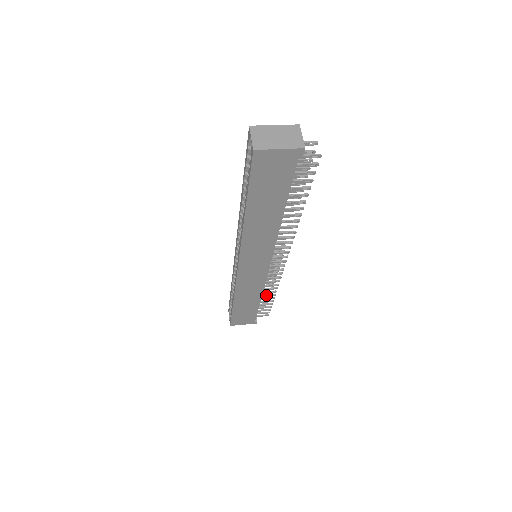
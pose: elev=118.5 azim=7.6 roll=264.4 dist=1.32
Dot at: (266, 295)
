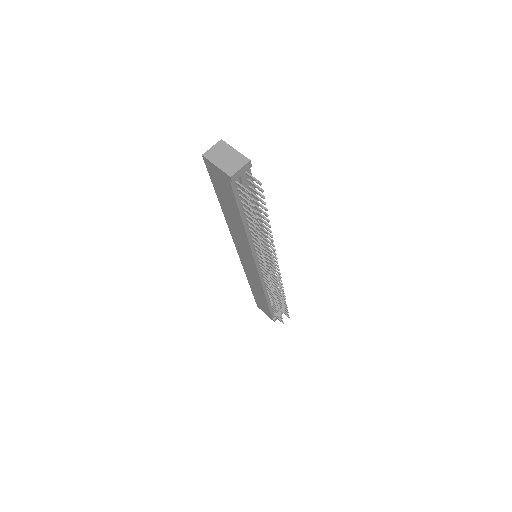
Dot at: (273, 300)
